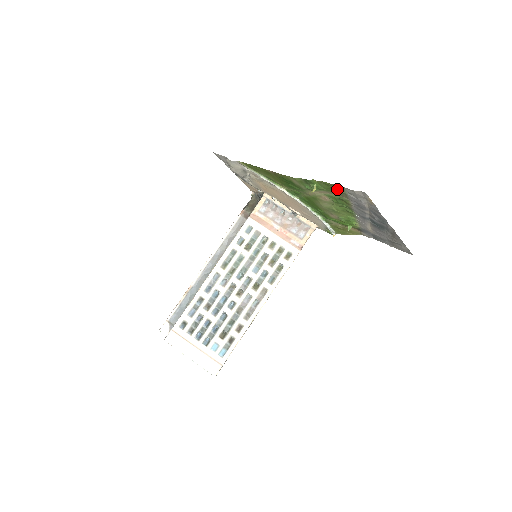
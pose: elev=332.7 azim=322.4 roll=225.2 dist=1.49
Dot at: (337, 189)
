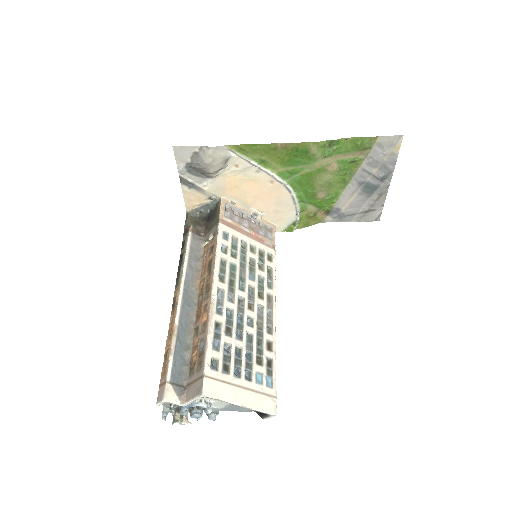
Dot at: (367, 143)
